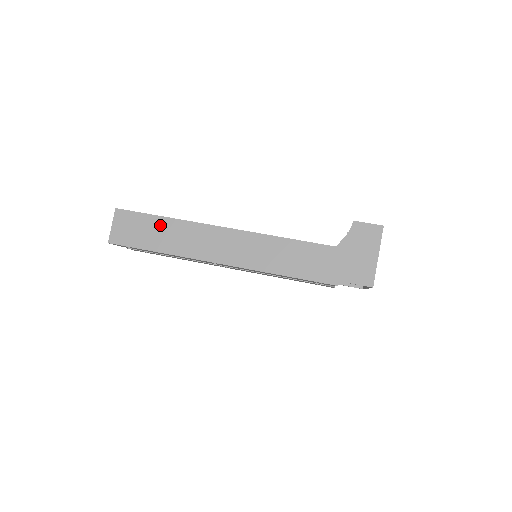
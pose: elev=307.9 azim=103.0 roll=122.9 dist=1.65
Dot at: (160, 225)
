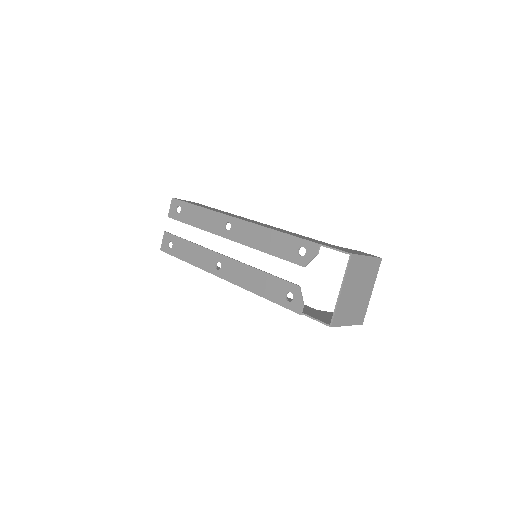
Dot at: occluded
